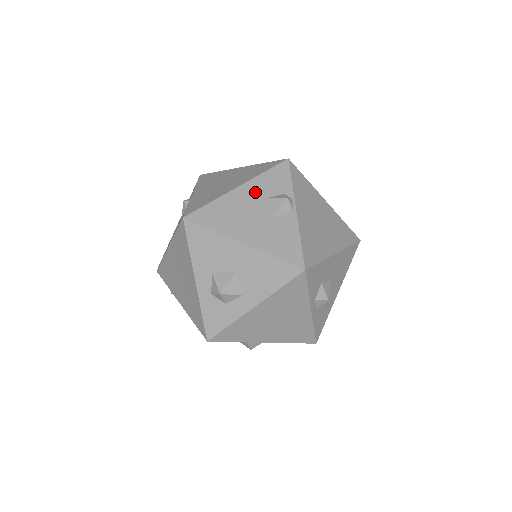
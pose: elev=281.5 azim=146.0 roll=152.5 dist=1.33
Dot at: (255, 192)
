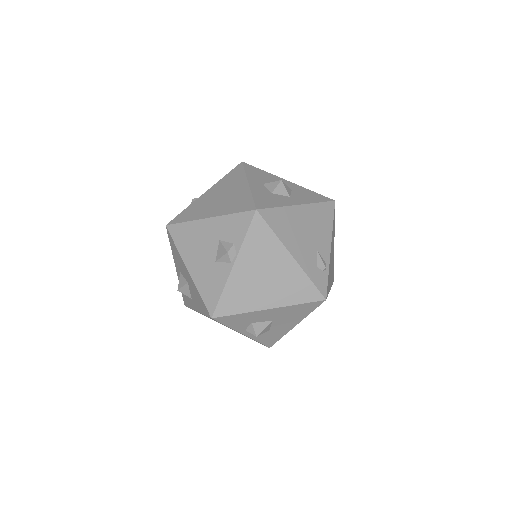
Dot at: (216, 230)
